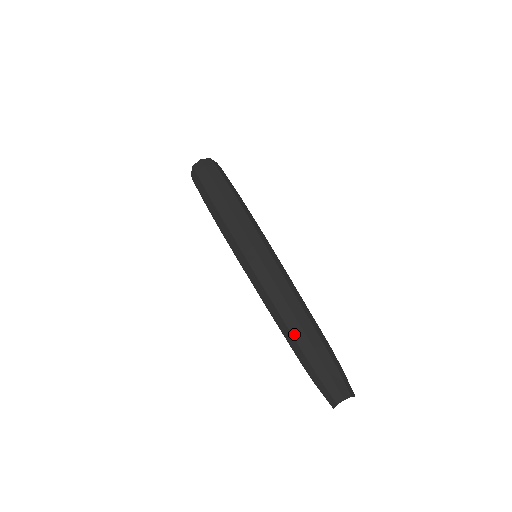
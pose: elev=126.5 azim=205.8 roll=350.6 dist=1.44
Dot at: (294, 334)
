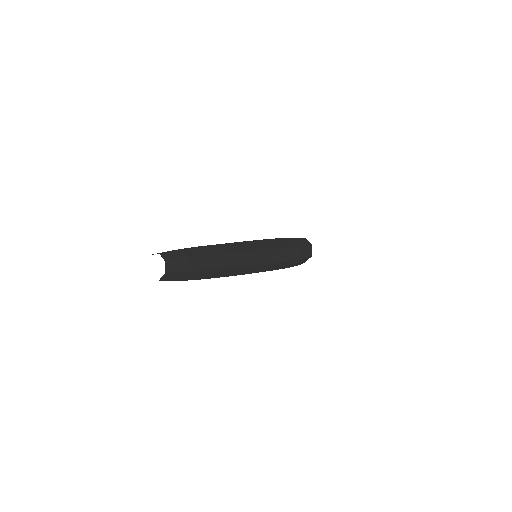
Dot at: occluded
